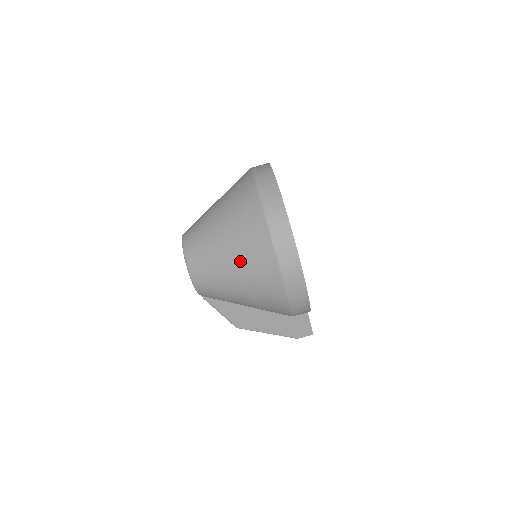
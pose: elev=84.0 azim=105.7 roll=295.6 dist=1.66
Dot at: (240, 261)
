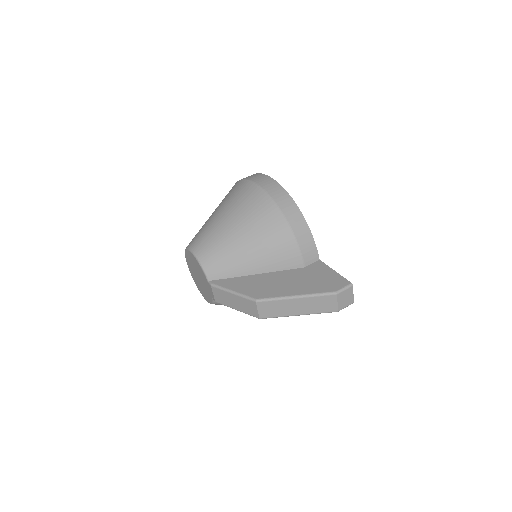
Dot at: (222, 205)
